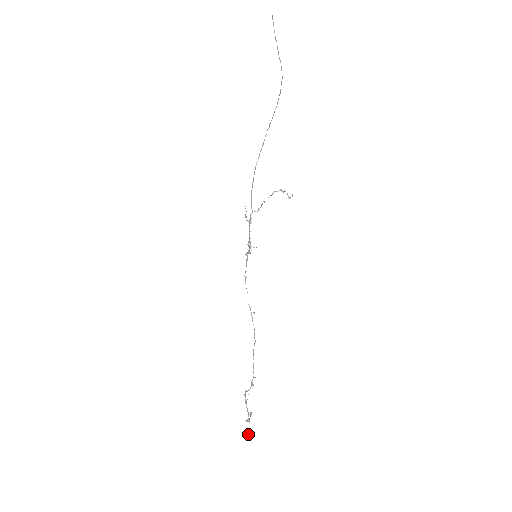
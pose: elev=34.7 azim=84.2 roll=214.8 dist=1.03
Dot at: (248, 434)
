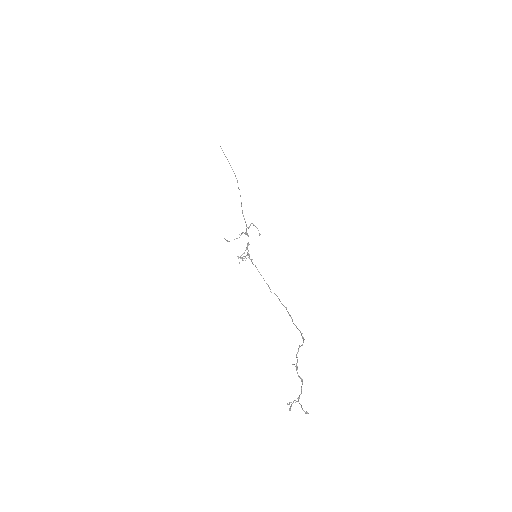
Dot at: occluded
